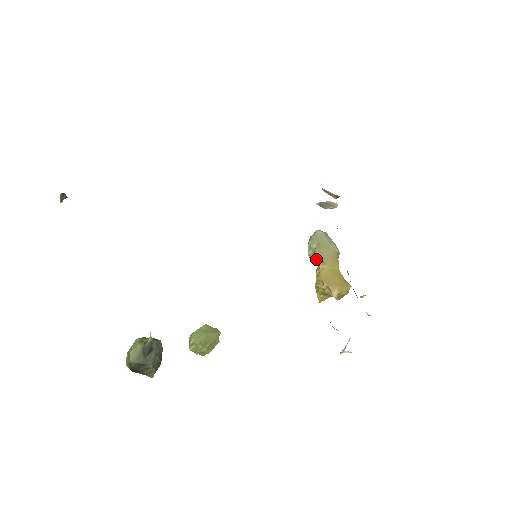
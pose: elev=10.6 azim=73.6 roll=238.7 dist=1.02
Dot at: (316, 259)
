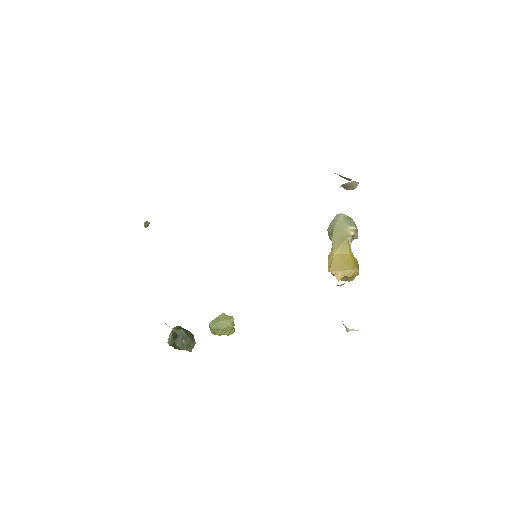
Dot at: occluded
